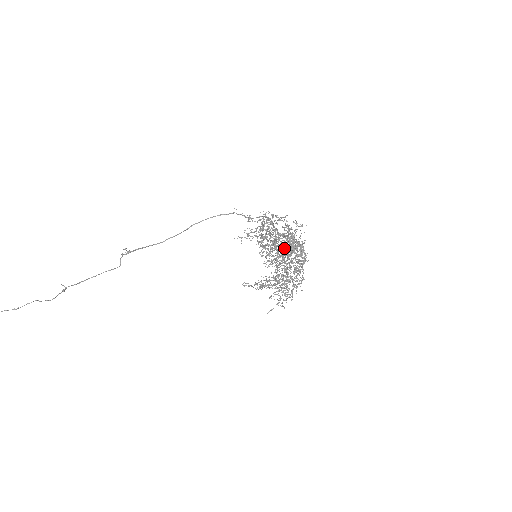
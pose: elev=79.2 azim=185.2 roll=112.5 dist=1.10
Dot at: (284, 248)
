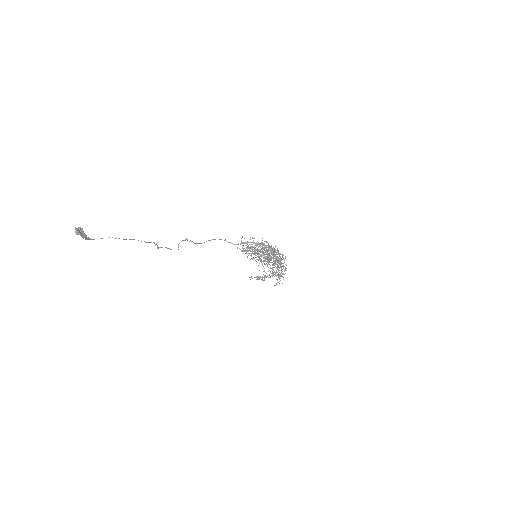
Dot at: occluded
